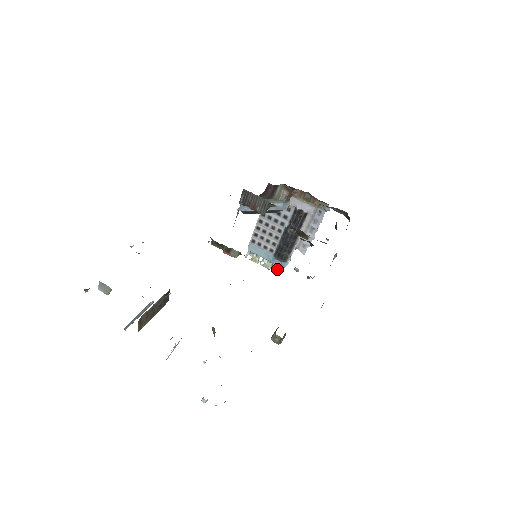
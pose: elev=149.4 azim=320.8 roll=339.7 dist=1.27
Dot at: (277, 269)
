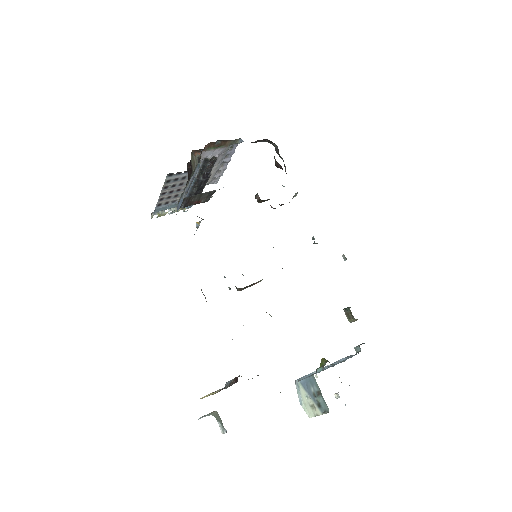
Dot at: occluded
